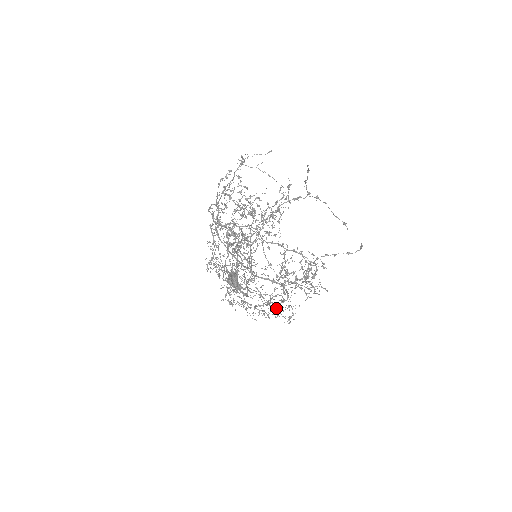
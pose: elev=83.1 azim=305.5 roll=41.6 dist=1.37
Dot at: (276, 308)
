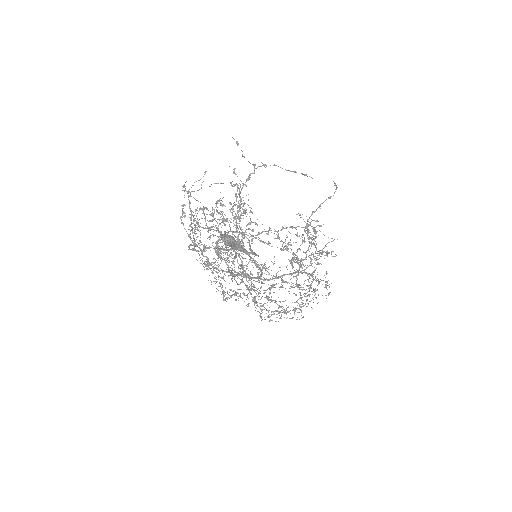
Dot at: occluded
